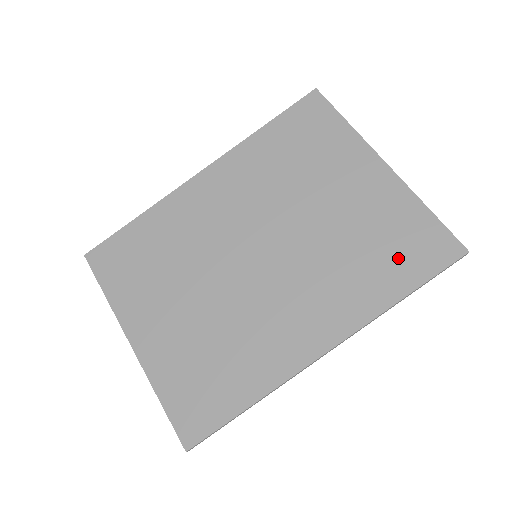
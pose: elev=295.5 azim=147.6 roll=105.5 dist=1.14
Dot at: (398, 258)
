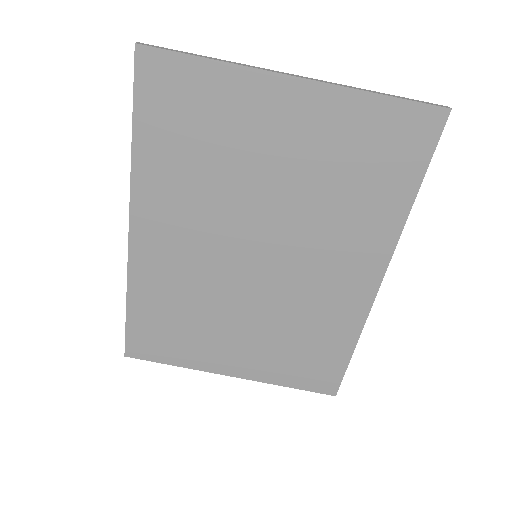
Dot at: (385, 167)
